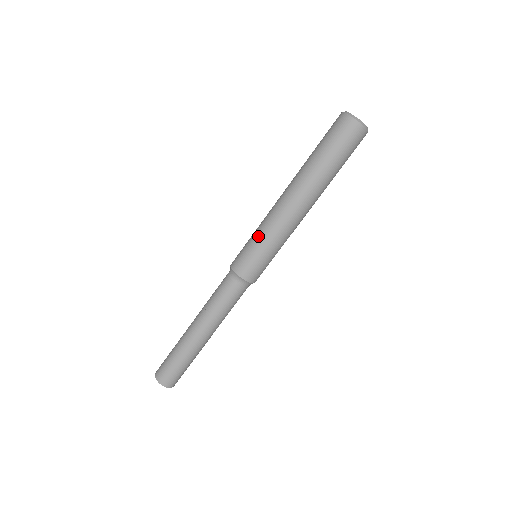
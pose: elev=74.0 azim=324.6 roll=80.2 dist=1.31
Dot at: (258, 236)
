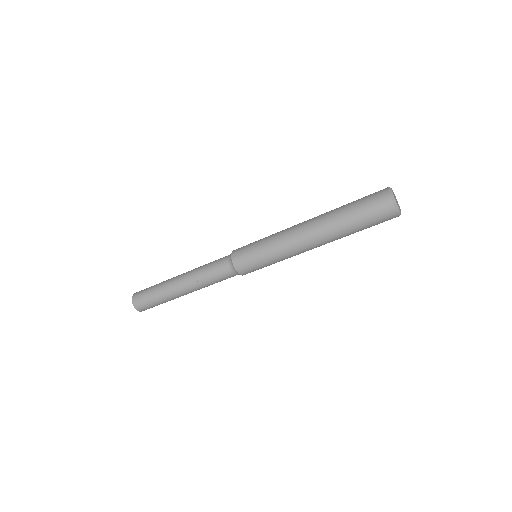
Dot at: (270, 257)
